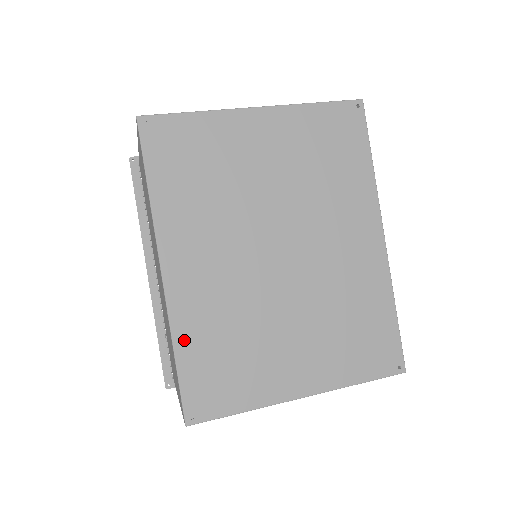
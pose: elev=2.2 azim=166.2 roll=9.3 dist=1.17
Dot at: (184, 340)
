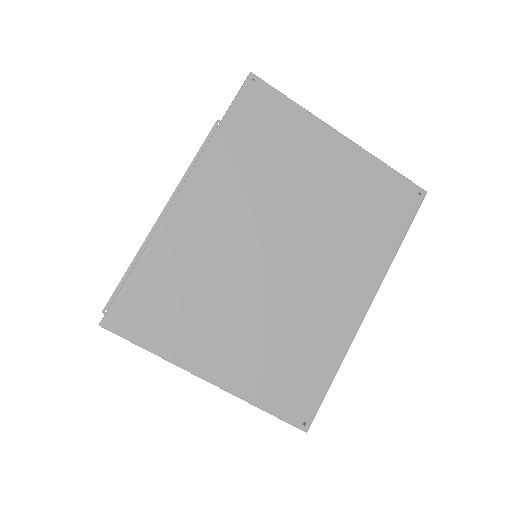
Dot at: (153, 257)
